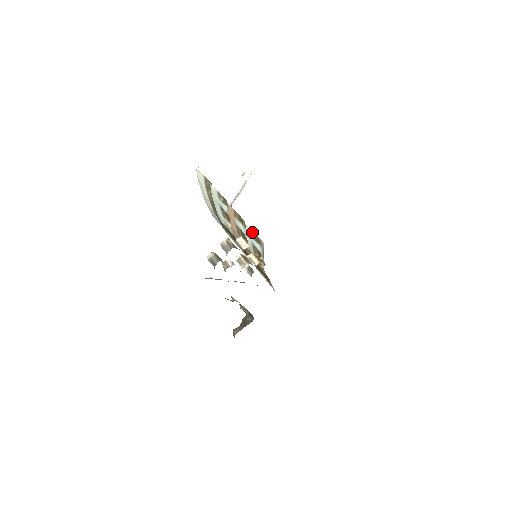
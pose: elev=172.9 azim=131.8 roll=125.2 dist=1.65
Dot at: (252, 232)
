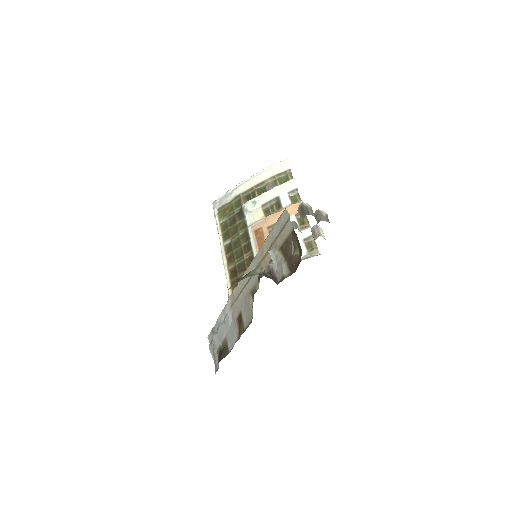
Dot at: (312, 237)
